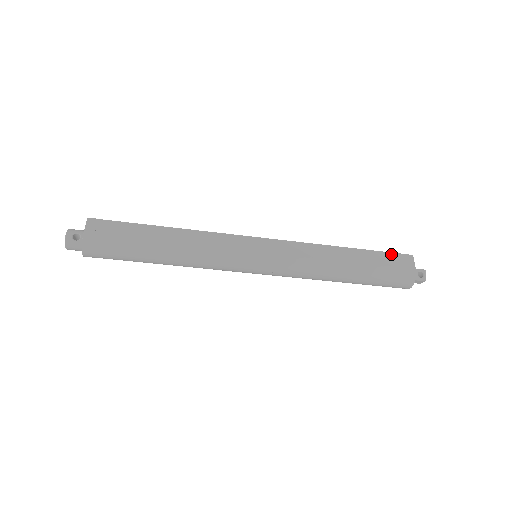
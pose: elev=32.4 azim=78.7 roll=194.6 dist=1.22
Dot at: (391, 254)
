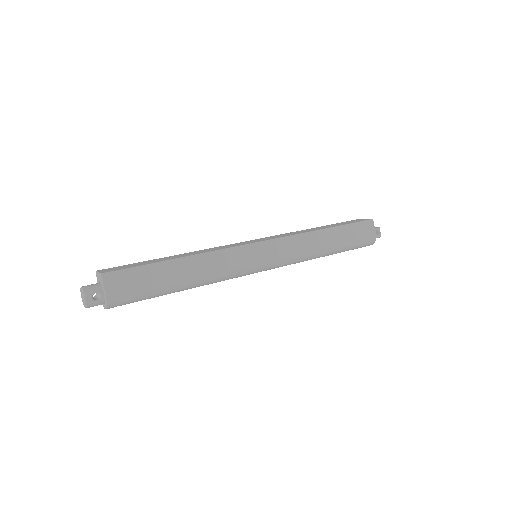
Dot at: (358, 224)
